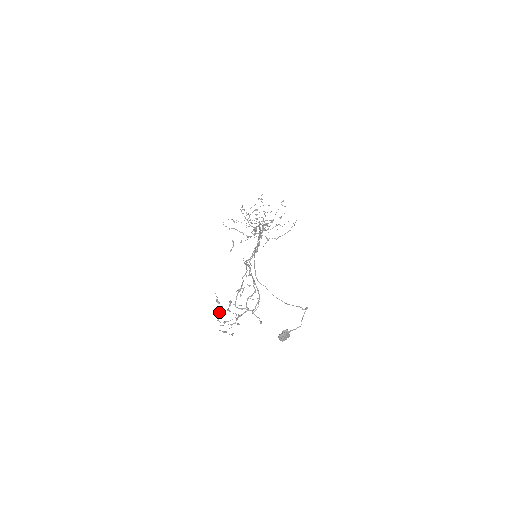
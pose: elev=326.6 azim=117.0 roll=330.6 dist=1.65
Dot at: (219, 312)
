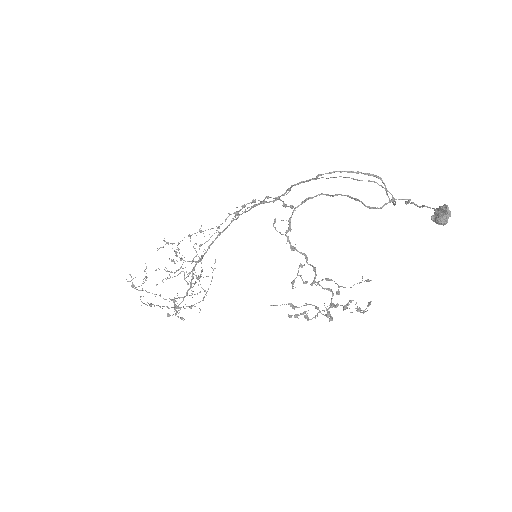
Dot at: (316, 306)
